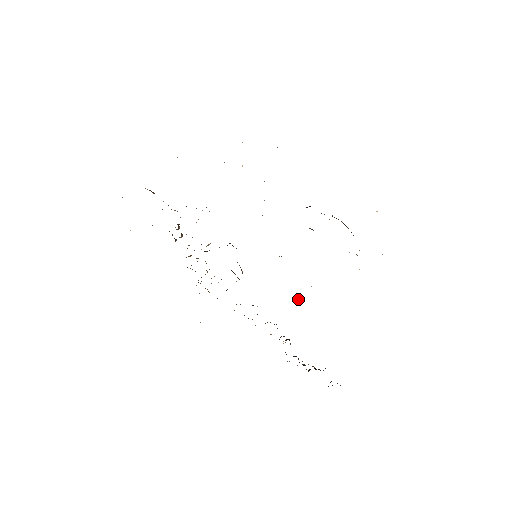
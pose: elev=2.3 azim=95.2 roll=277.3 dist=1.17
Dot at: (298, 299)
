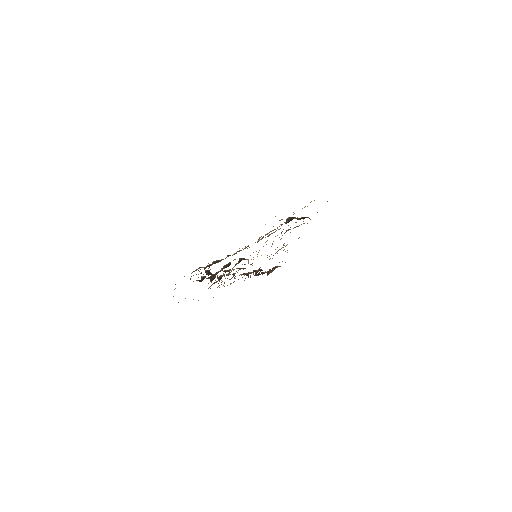
Dot at: occluded
